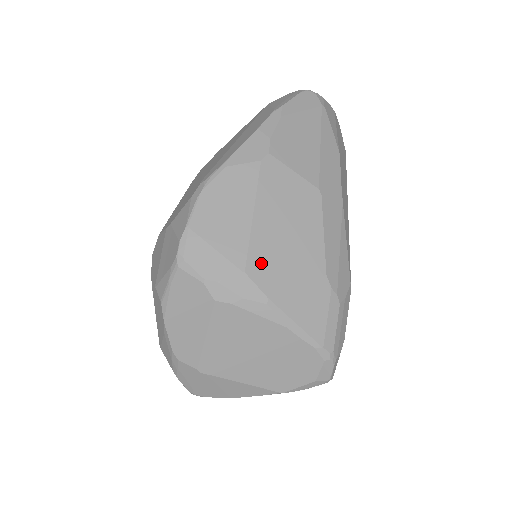
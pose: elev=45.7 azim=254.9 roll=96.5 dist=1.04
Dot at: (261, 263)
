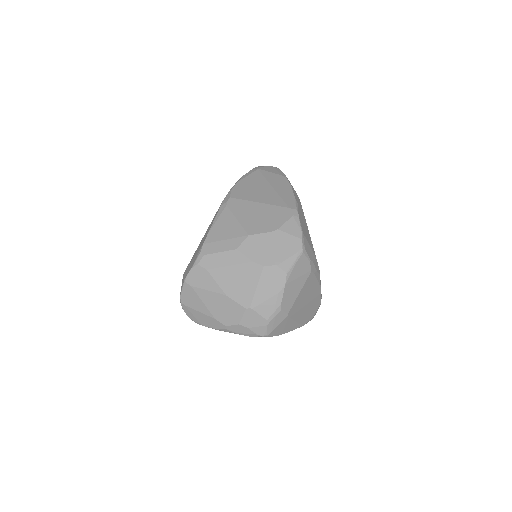
Dot at: occluded
